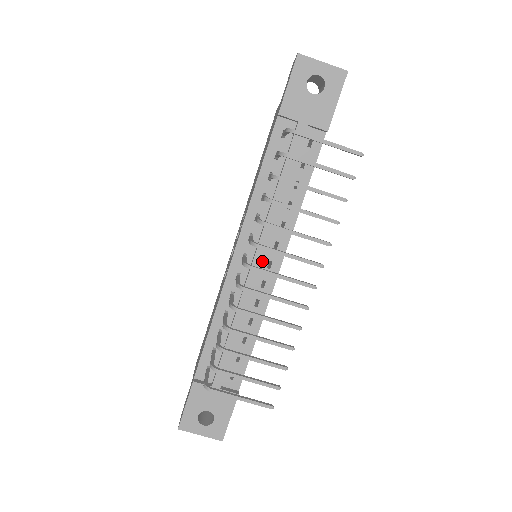
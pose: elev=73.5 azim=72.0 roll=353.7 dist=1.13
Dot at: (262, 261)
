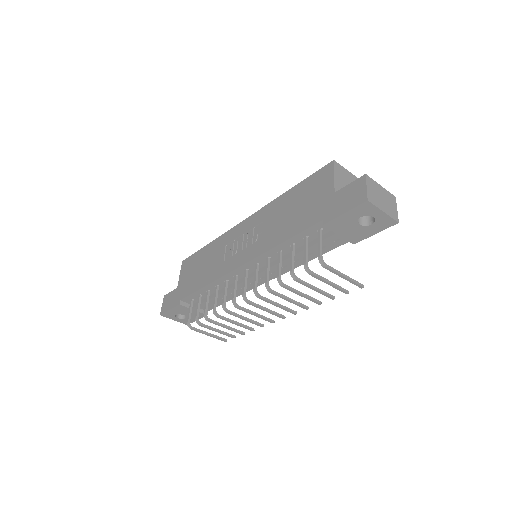
Dot at: occluded
